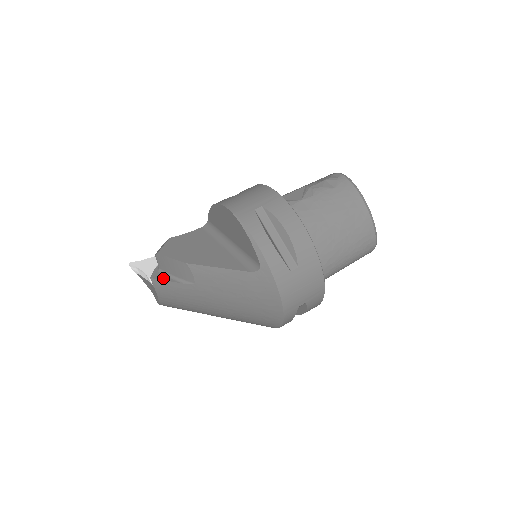
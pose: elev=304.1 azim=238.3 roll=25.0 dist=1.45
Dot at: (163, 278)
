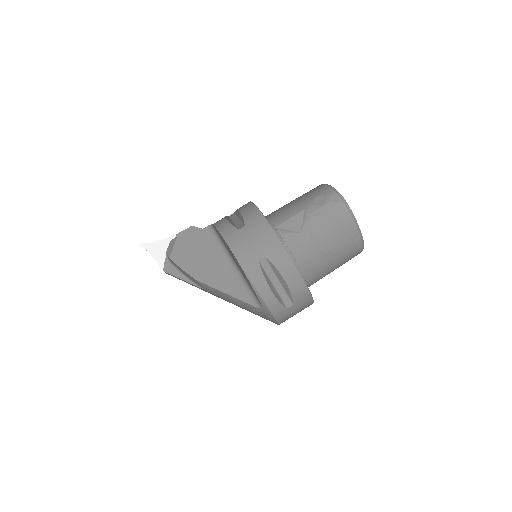
Dot at: (175, 274)
